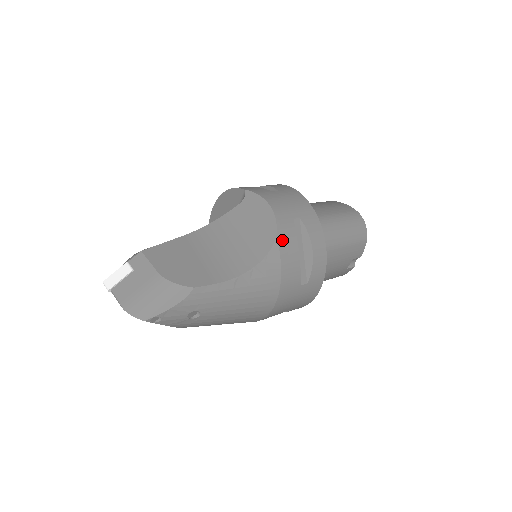
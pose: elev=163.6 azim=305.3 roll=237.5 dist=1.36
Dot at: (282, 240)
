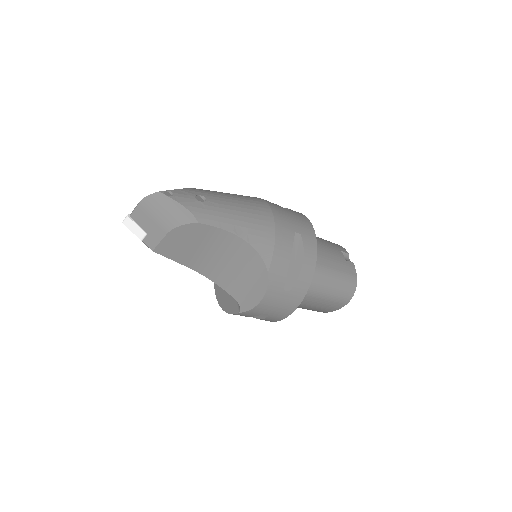
Dot at: occluded
